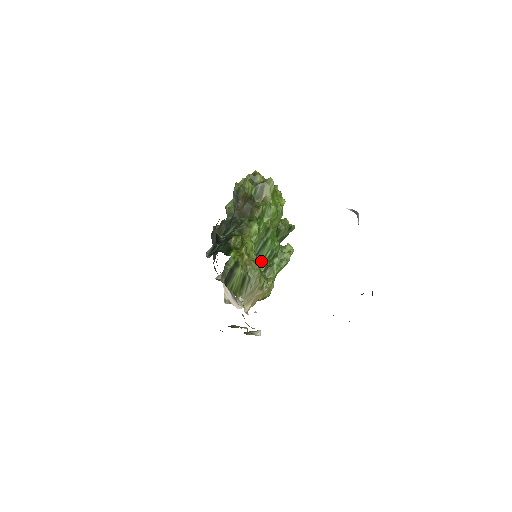
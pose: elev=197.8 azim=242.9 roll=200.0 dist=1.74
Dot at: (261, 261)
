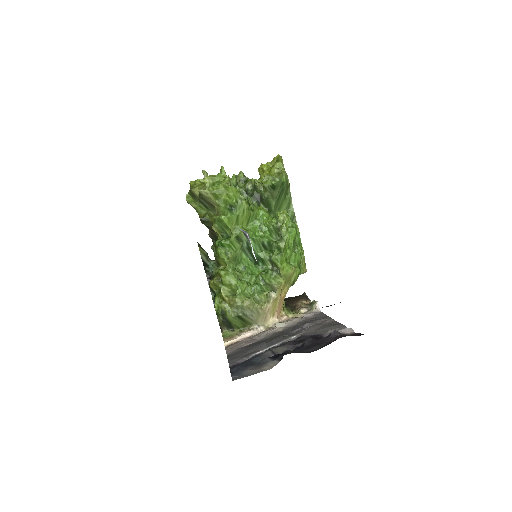
Dot at: (261, 260)
